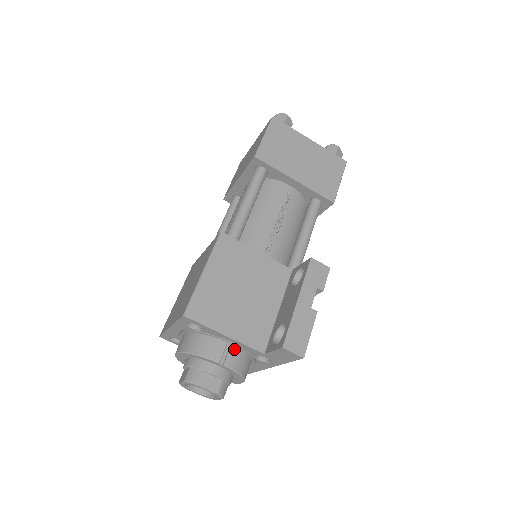
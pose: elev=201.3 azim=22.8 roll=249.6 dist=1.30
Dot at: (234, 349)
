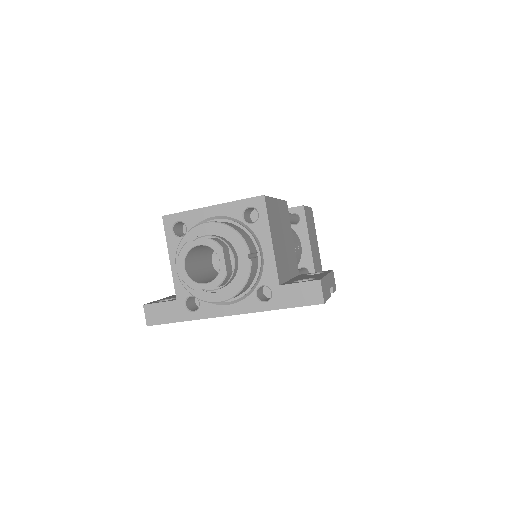
Dot at: (257, 262)
